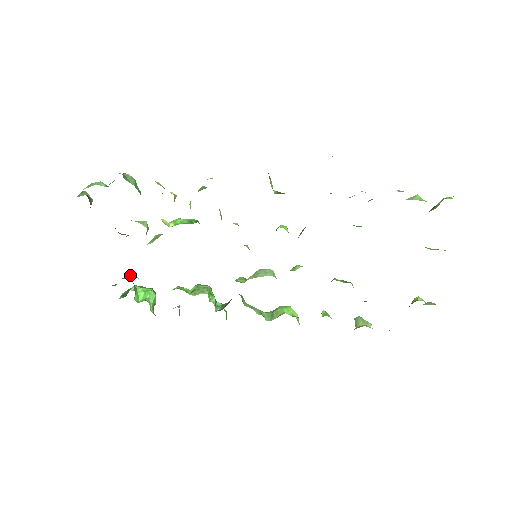
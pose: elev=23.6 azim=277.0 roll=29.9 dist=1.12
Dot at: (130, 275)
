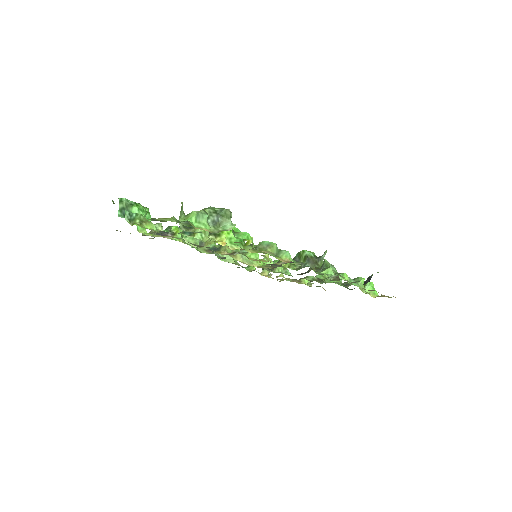
Dot at: (154, 228)
